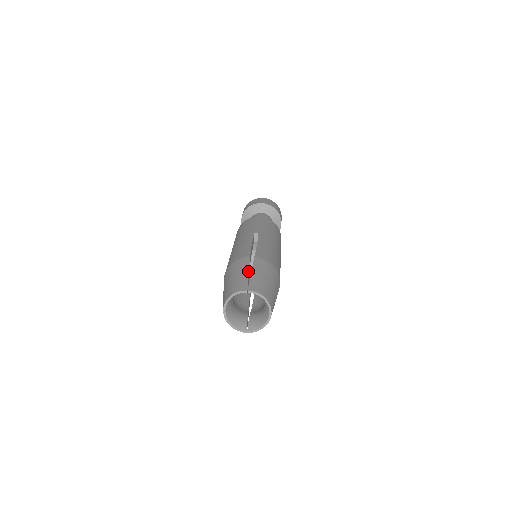
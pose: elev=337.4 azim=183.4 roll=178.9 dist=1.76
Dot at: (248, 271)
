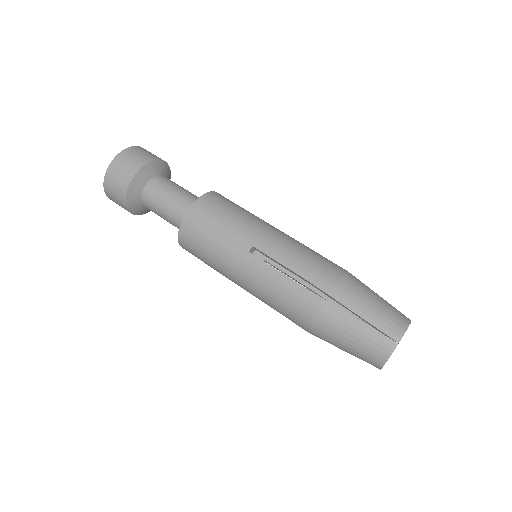
Dot at: (358, 321)
